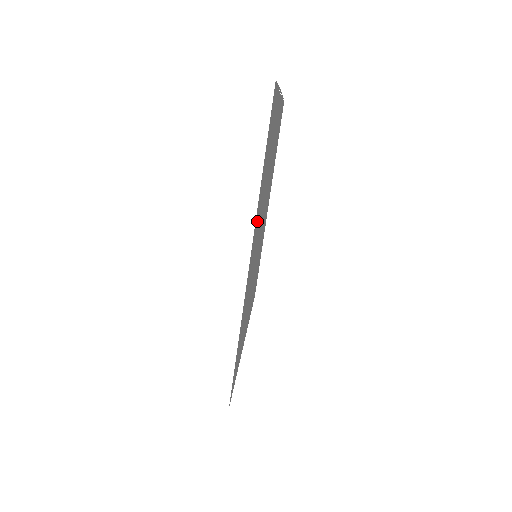
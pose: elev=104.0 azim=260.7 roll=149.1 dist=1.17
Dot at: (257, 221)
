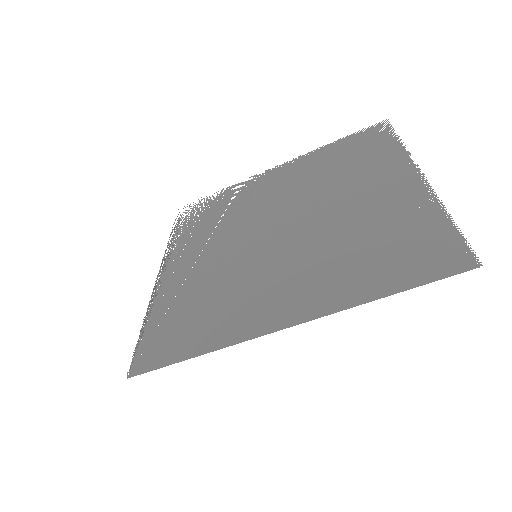
Dot at: (317, 288)
